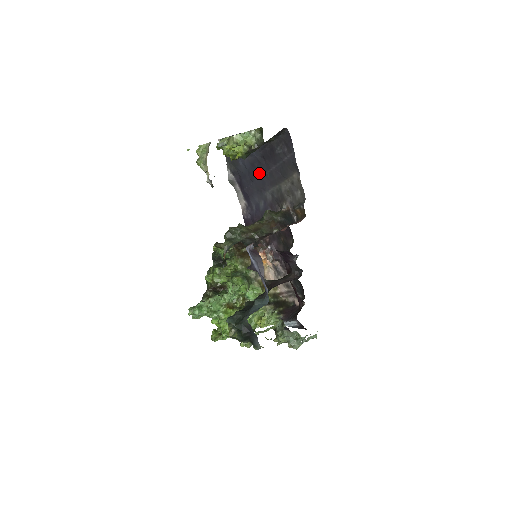
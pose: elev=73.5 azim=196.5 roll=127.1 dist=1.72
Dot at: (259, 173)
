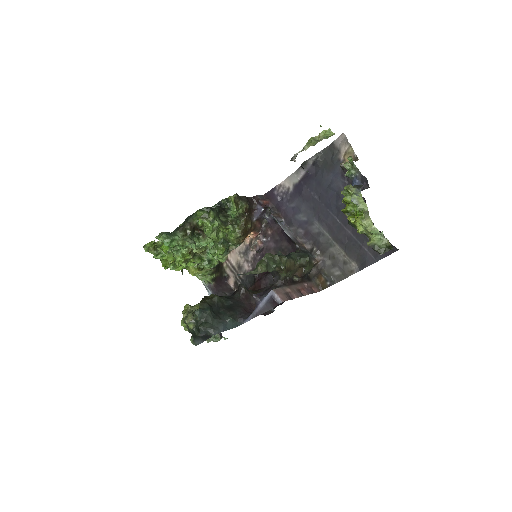
Dot at: (334, 209)
